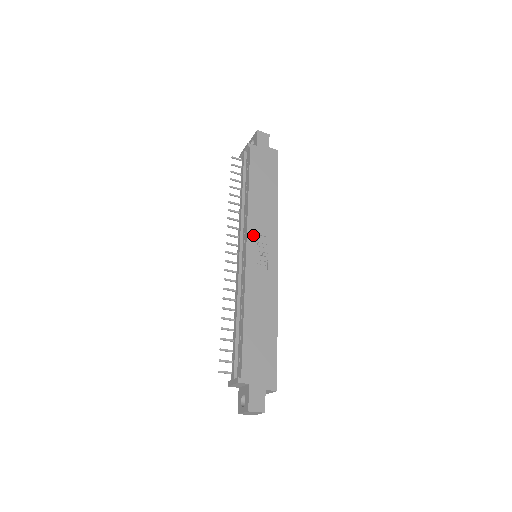
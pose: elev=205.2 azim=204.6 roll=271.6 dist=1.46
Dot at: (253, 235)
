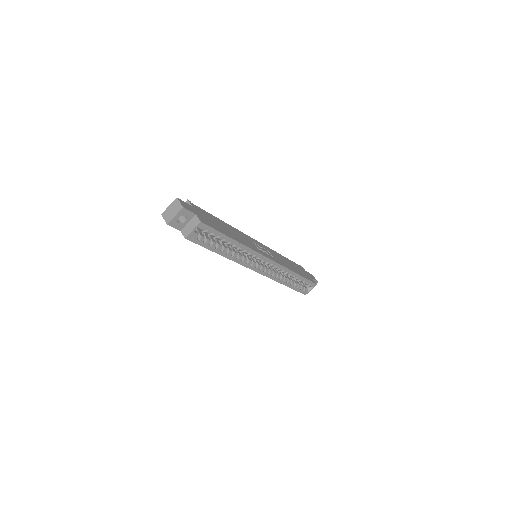
Dot at: (266, 248)
